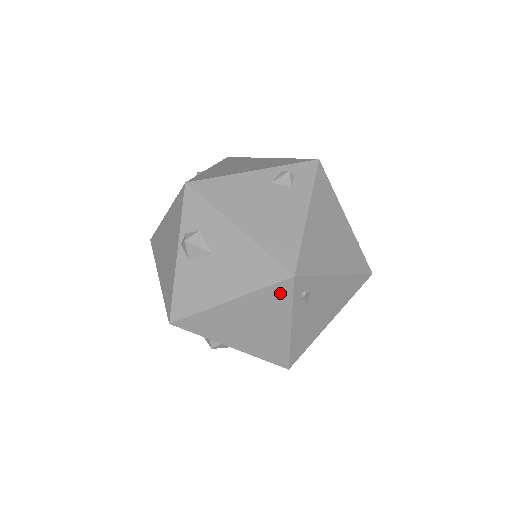
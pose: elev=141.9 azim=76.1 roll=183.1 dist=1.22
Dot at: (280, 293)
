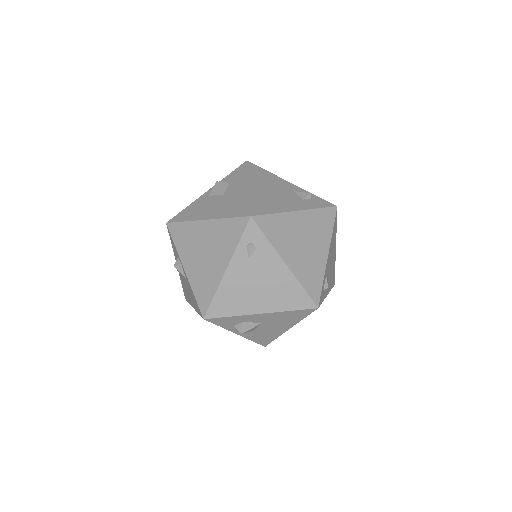
Dot at: (236, 228)
